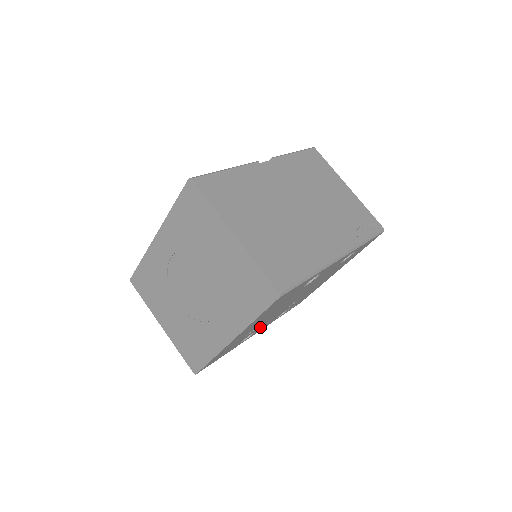
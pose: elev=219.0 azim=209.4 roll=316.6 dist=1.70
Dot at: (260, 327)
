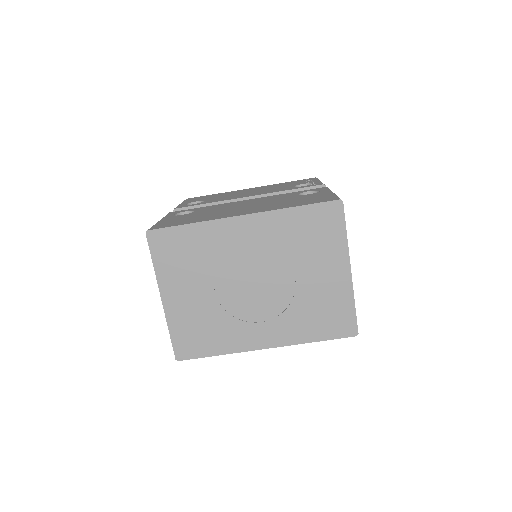
Dot at: occluded
